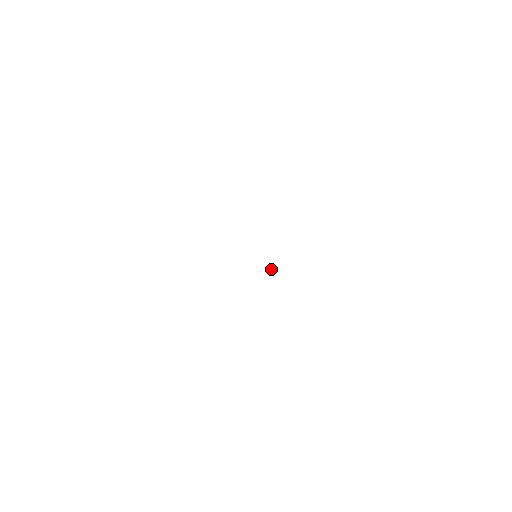
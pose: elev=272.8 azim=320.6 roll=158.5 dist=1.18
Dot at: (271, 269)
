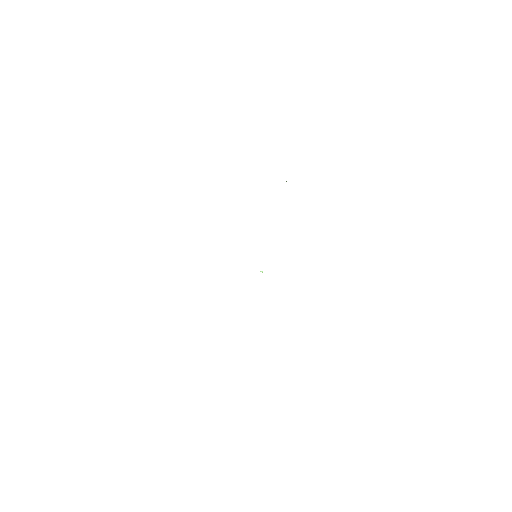
Dot at: (262, 272)
